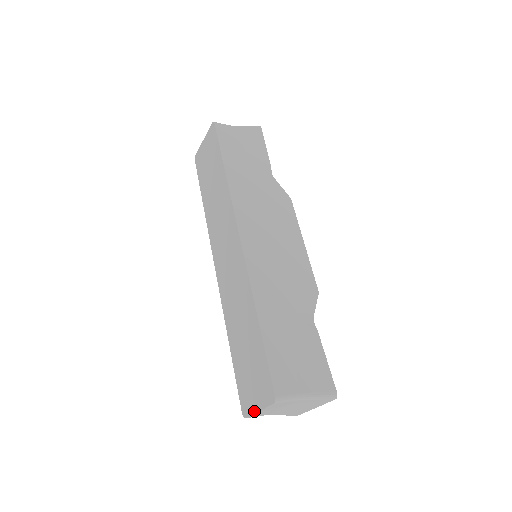
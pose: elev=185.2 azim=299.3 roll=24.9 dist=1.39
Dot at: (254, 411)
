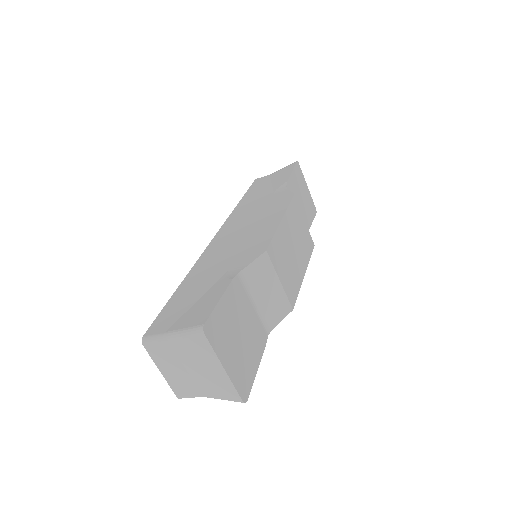
Dot at: (166, 377)
